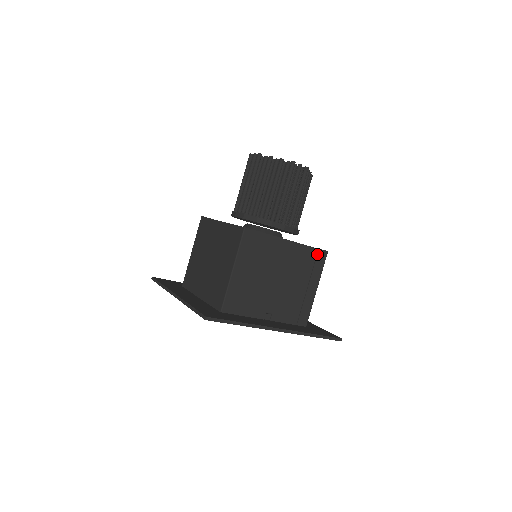
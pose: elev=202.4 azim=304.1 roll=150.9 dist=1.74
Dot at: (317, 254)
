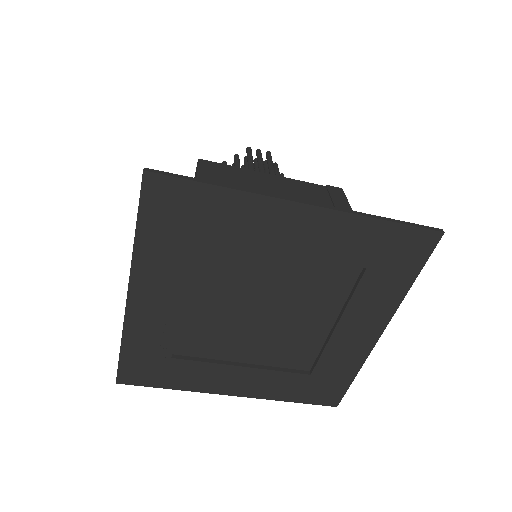
Dot at: (327, 189)
